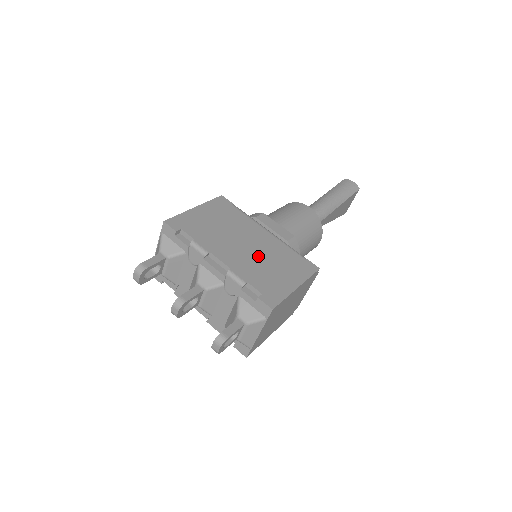
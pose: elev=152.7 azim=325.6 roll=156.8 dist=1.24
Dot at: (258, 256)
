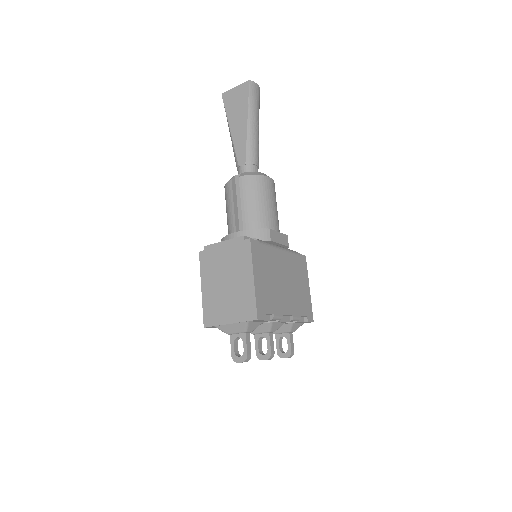
Dot at: (292, 285)
